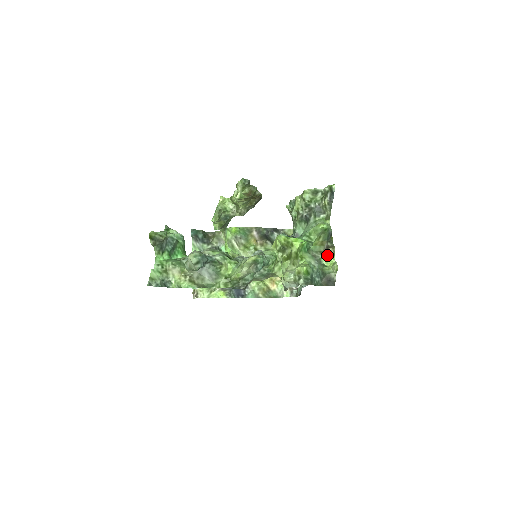
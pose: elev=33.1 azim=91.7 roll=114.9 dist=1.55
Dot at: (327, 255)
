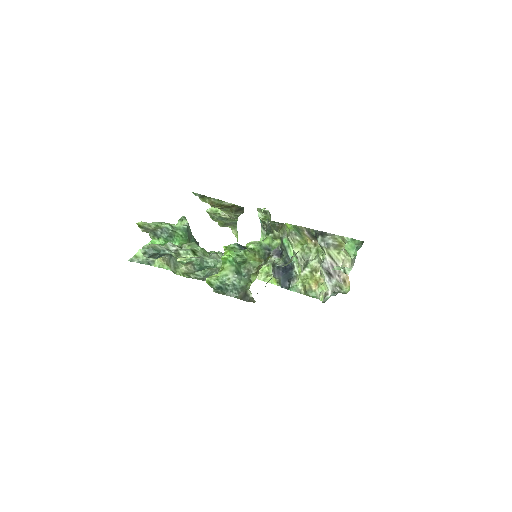
Dot at: (256, 272)
